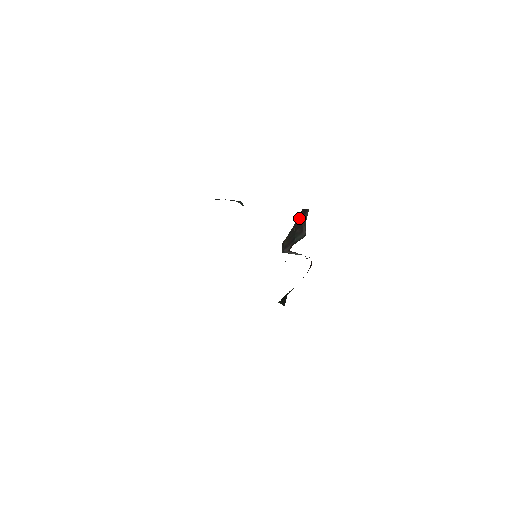
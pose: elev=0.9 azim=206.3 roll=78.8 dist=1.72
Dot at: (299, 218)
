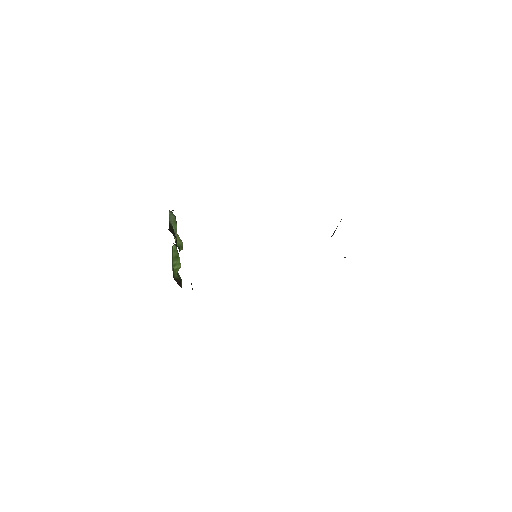
Dot at: occluded
